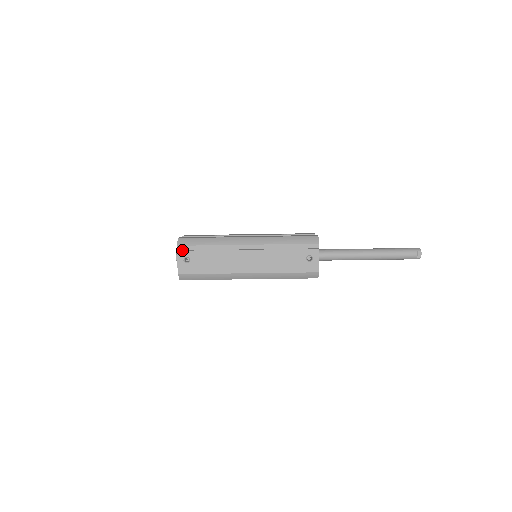
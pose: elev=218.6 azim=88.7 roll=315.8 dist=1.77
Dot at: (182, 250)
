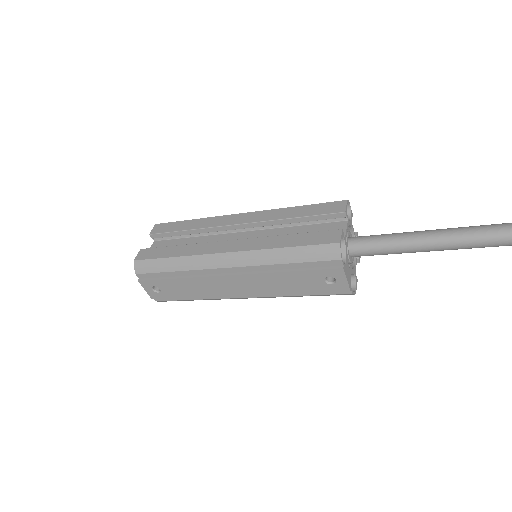
Dot at: (144, 279)
